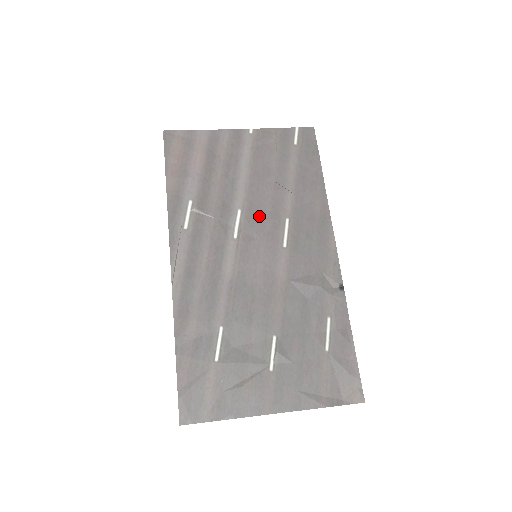
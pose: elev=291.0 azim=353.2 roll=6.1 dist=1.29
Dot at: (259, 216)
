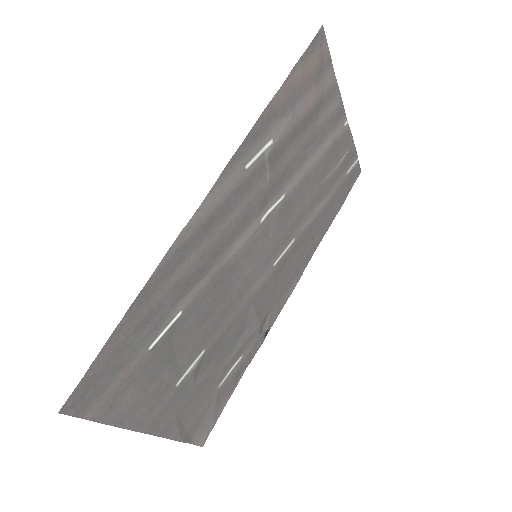
Dot at: (287, 217)
